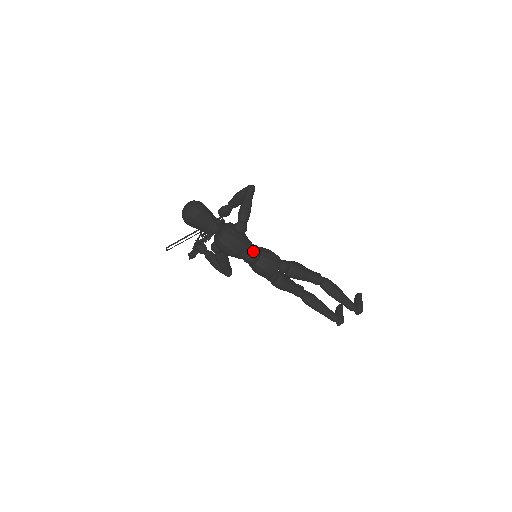
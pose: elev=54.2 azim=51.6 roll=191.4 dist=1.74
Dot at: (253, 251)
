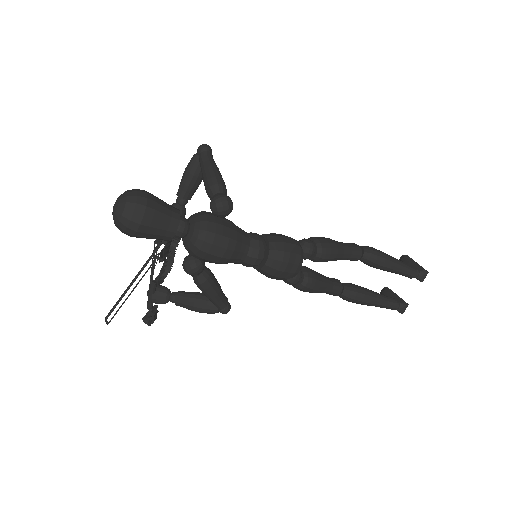
Dot at: (255, 239)
